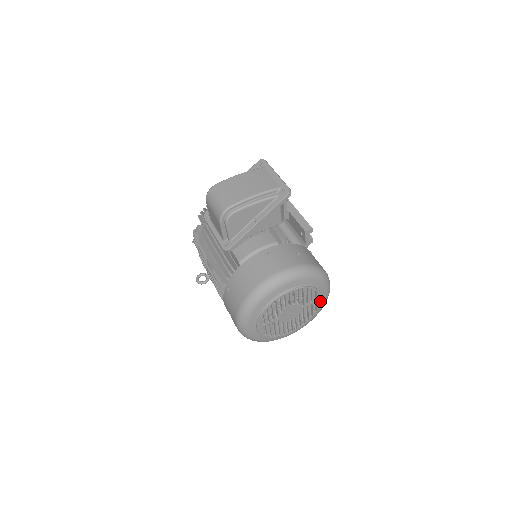
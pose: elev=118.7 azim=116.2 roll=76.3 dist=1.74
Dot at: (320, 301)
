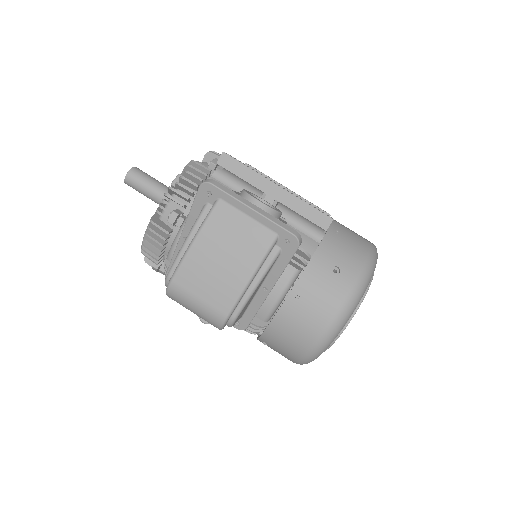
Dot at: occluded
